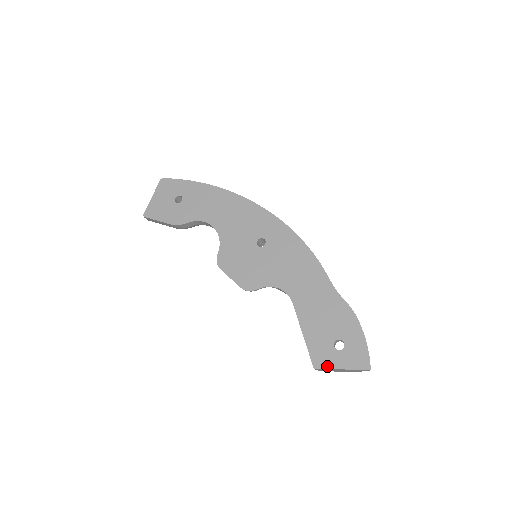
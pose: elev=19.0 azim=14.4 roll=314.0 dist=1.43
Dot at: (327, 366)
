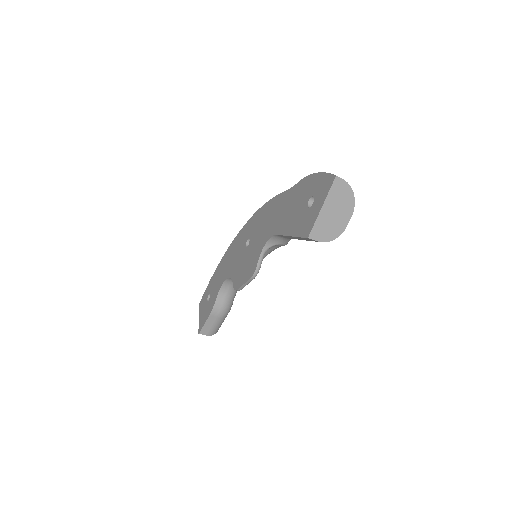
Dot at: (313, 223)
